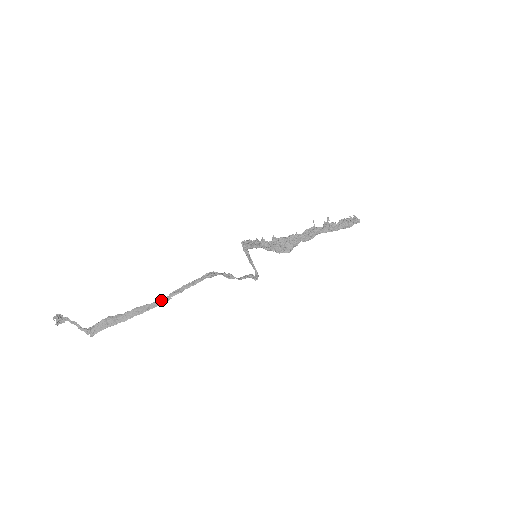
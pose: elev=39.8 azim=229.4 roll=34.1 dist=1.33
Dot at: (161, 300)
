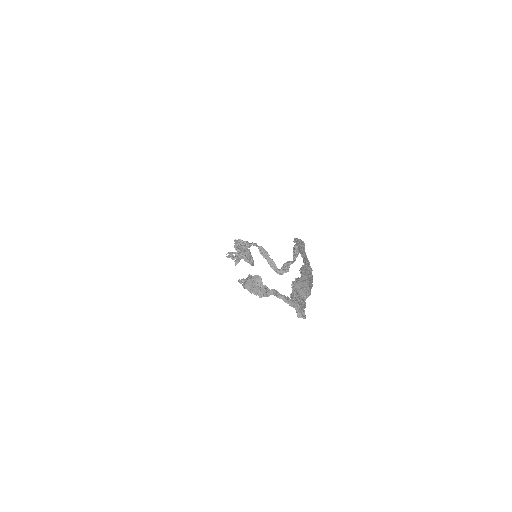
Dot at: (306, 260)
